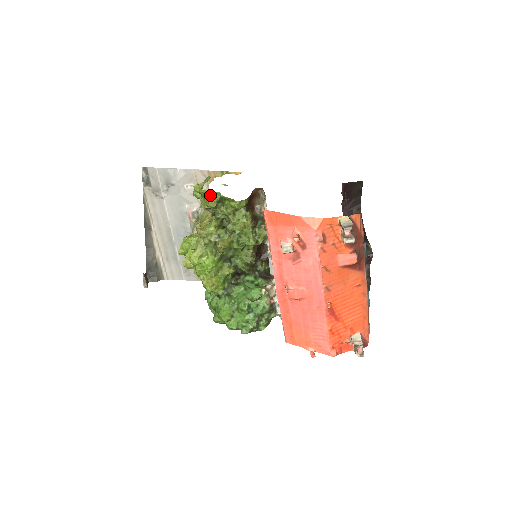
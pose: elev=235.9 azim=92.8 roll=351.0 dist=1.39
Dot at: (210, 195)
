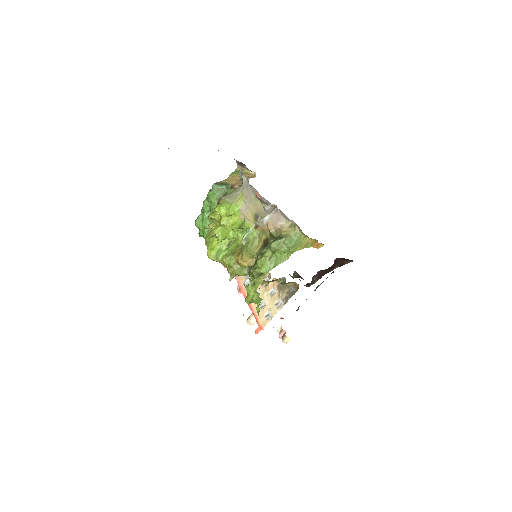
Dot at: (253, 301)
